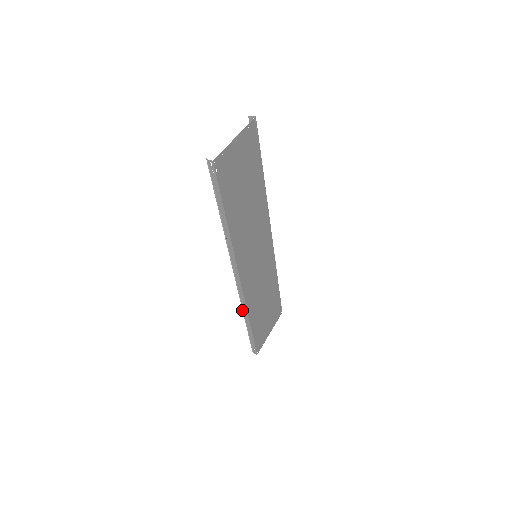
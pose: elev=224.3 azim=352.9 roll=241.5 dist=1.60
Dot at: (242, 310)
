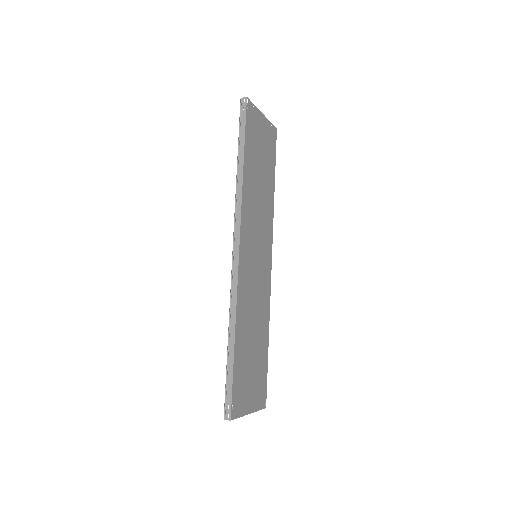
Dot at: (229, 312)
